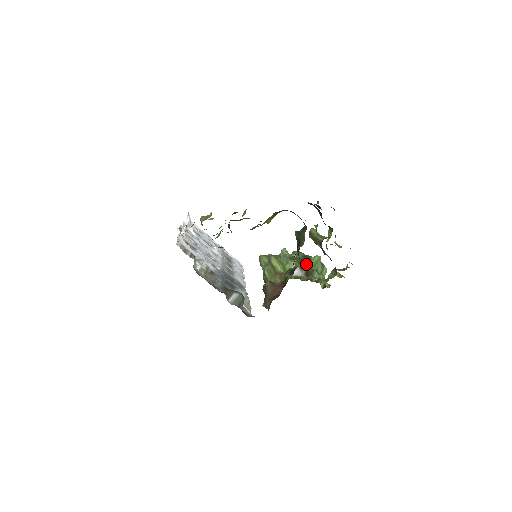
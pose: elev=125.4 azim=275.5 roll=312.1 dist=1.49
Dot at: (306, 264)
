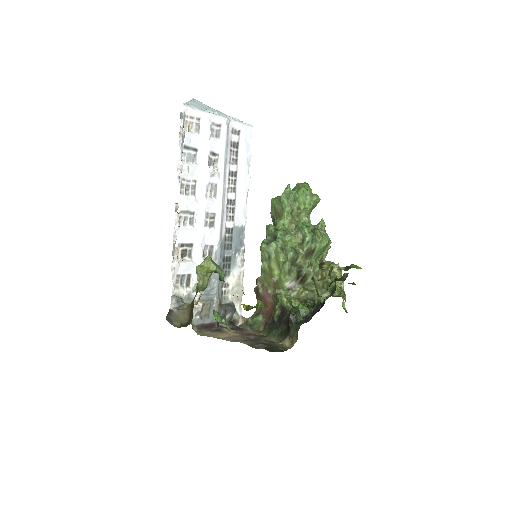
Dot at: (304, 273)
